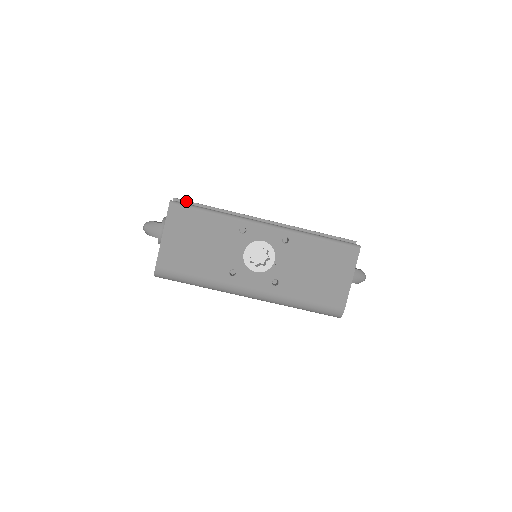
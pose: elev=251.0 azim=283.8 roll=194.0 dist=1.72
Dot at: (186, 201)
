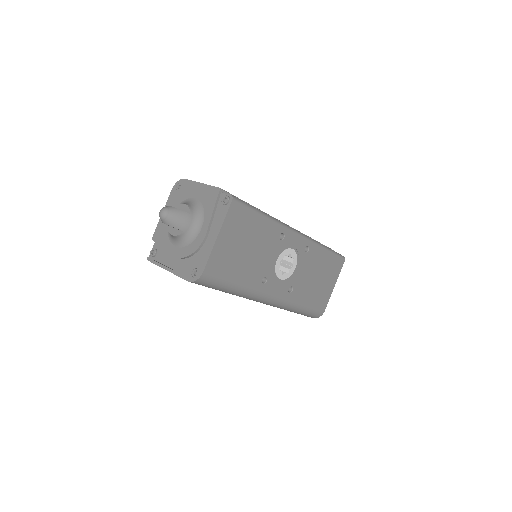
Dot at: (231, 194)
